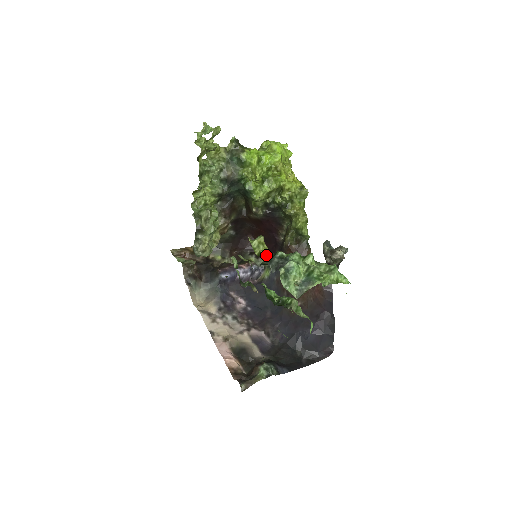
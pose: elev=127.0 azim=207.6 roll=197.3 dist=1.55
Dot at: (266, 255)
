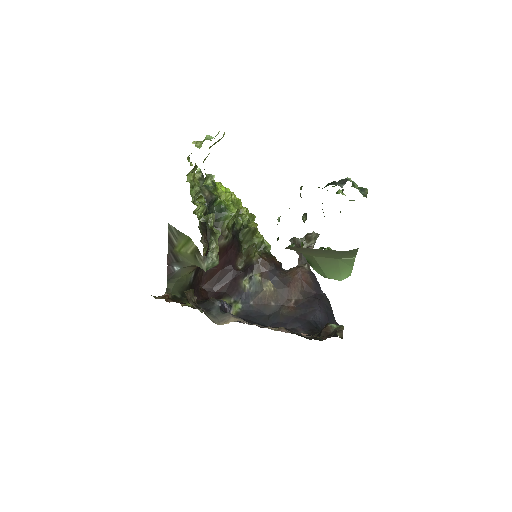
Dot at: (322, 188)
